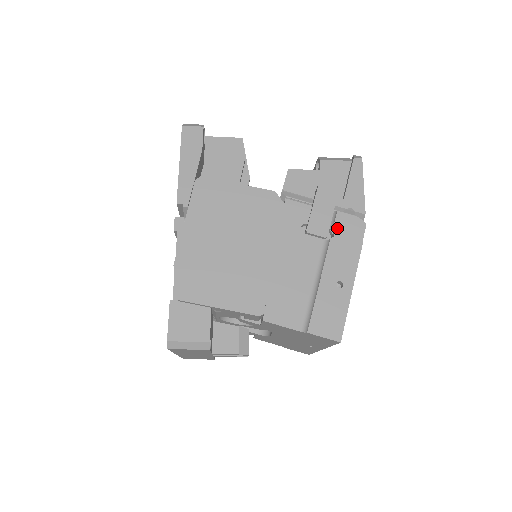
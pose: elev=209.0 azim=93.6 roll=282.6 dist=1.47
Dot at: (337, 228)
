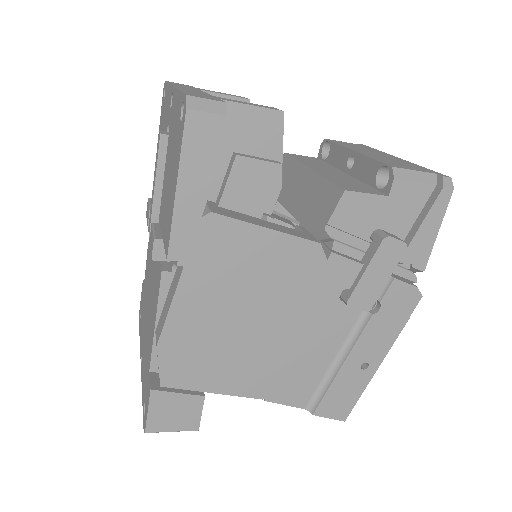
Dot at: (386, 301)
